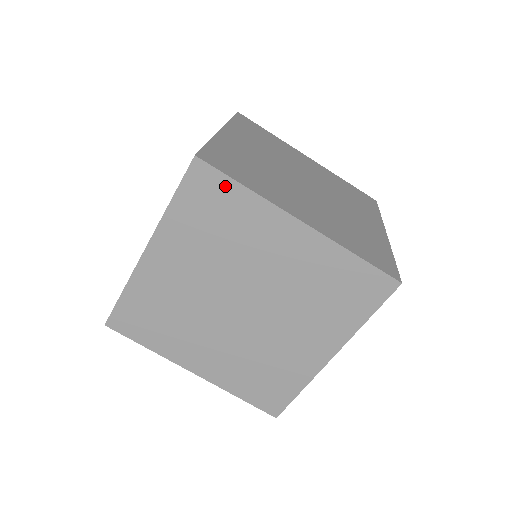
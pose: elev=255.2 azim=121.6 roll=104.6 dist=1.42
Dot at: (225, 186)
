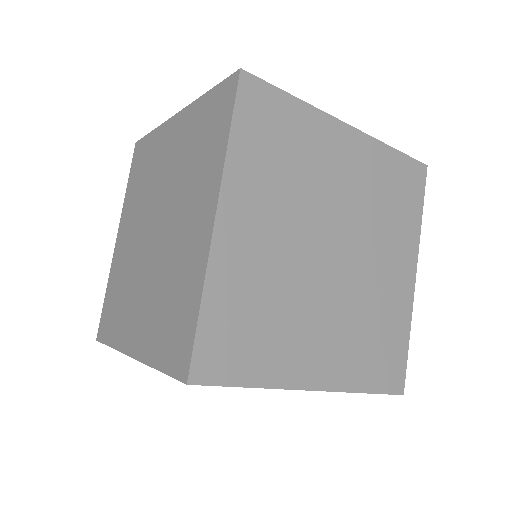
Dot at: occluded
